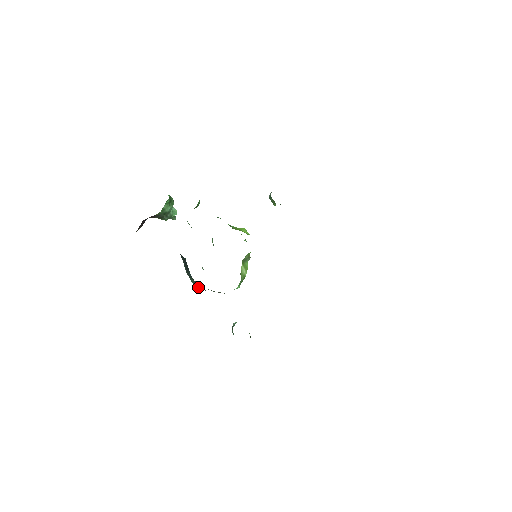
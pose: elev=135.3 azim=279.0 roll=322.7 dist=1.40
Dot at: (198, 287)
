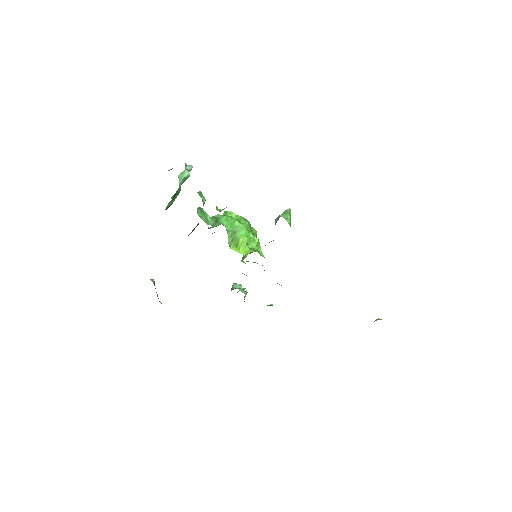
Dot at: occluded
